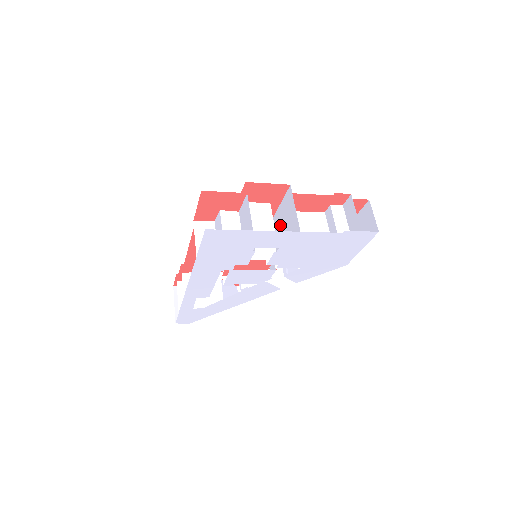
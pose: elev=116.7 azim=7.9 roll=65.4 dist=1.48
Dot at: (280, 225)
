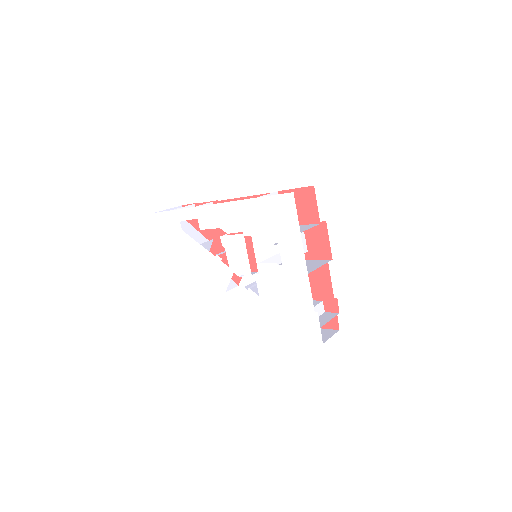
Dot at: occluded
